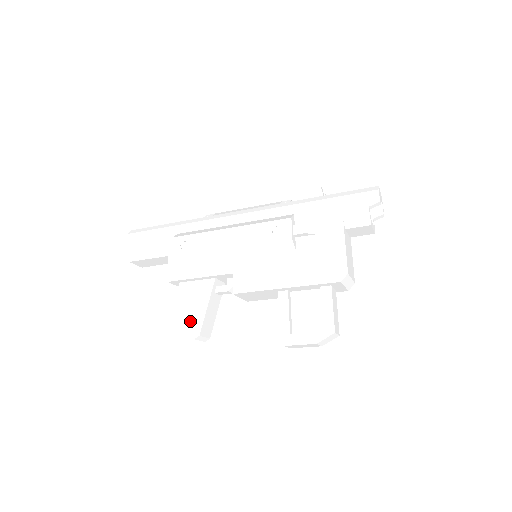
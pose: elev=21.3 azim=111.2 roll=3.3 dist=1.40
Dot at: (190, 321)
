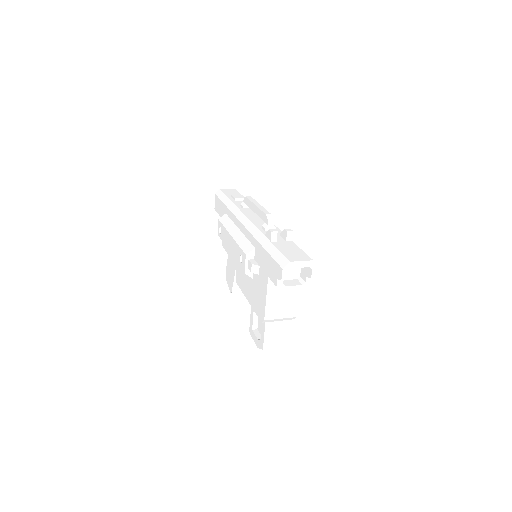
Dot at: (230, 279)
